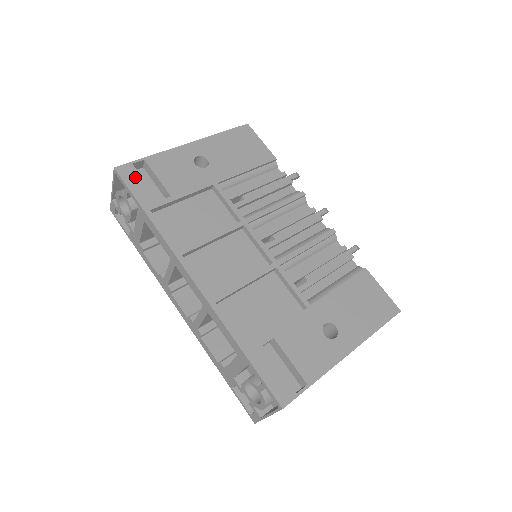
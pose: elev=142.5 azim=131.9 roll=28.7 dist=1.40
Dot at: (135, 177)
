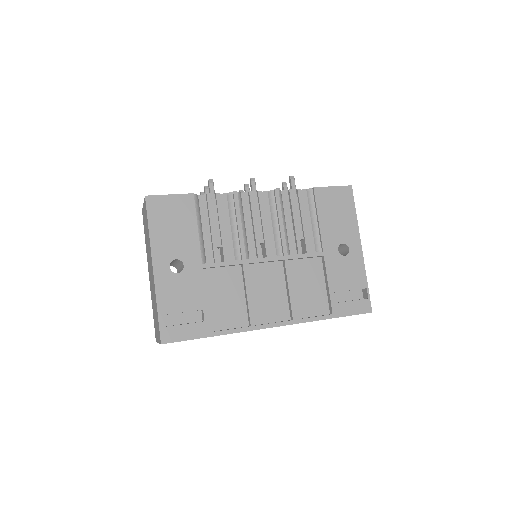
Dot at: (176, 331)
